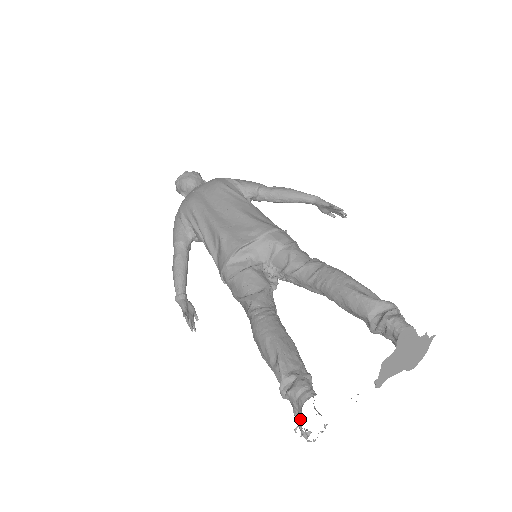
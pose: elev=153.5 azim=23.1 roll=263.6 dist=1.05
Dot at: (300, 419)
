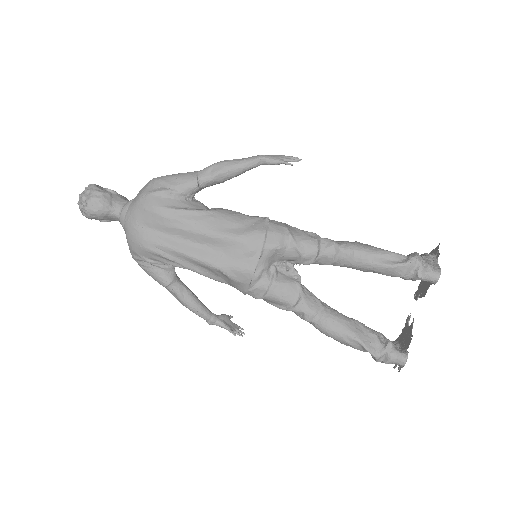
Dot at: occluded
